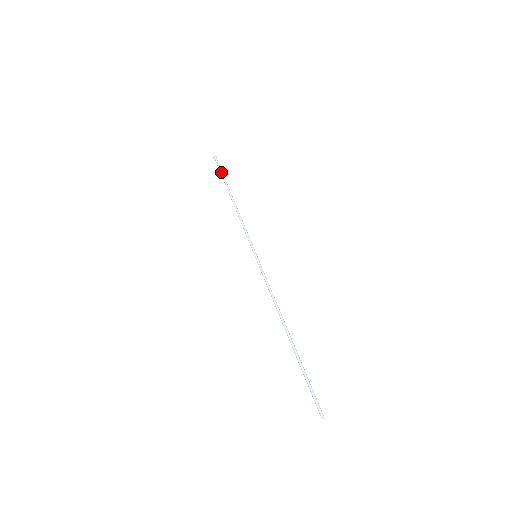
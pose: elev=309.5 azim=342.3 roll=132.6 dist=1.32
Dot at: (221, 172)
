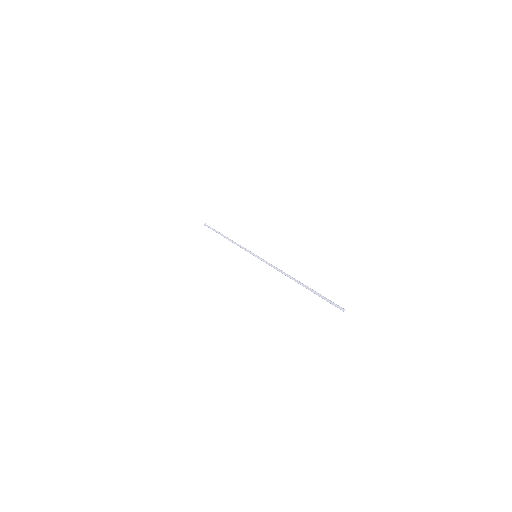
Dot at: (214, 229)
